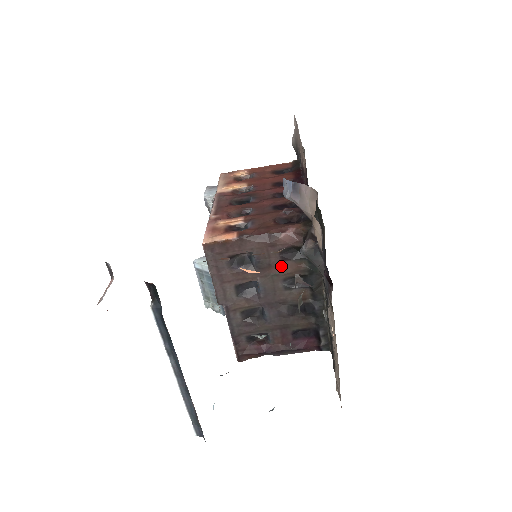
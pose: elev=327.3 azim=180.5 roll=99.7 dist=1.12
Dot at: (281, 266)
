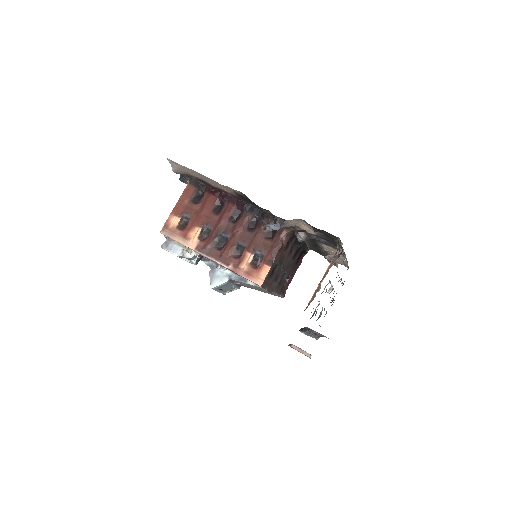
Dot at: (287, 252)
